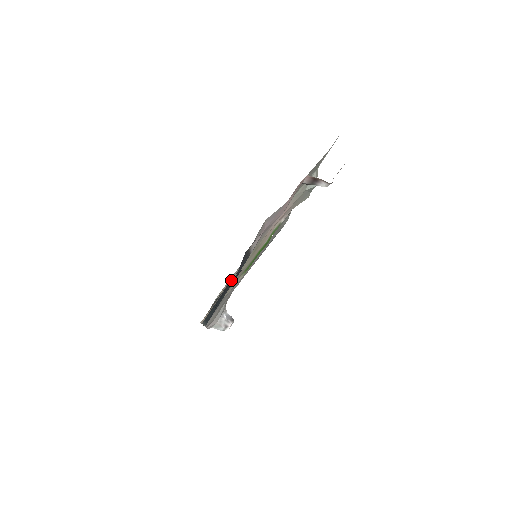
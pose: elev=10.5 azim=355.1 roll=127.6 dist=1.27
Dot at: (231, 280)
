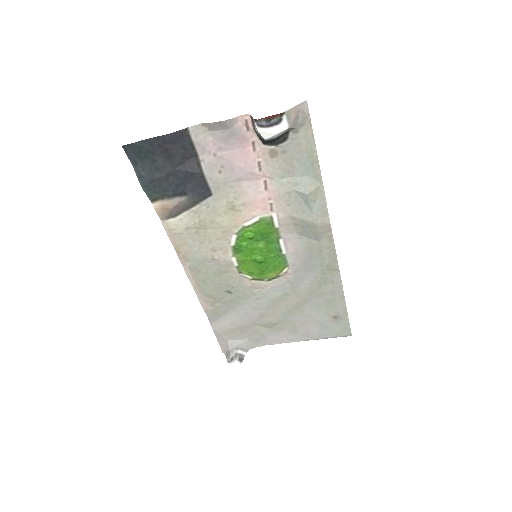
Dot at: (188, 192)
